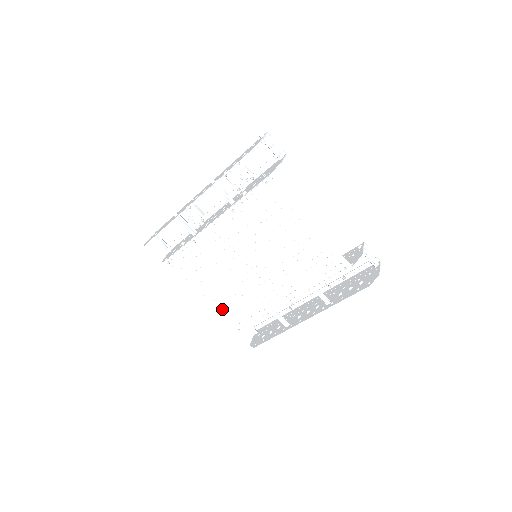
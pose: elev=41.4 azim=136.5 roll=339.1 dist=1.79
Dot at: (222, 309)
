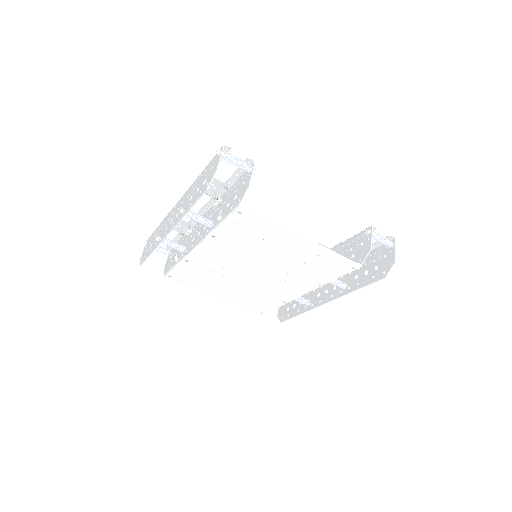
Dot at: (238, 301)
